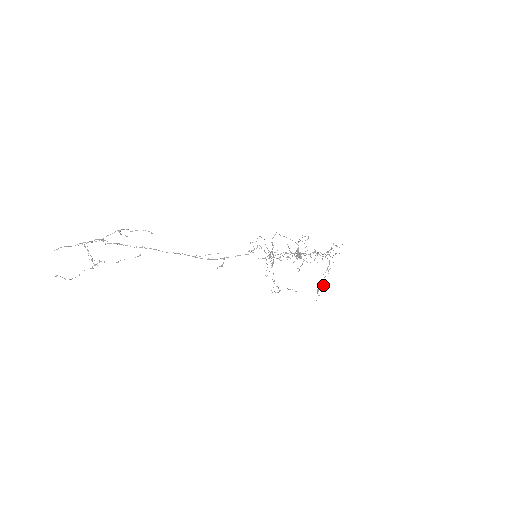
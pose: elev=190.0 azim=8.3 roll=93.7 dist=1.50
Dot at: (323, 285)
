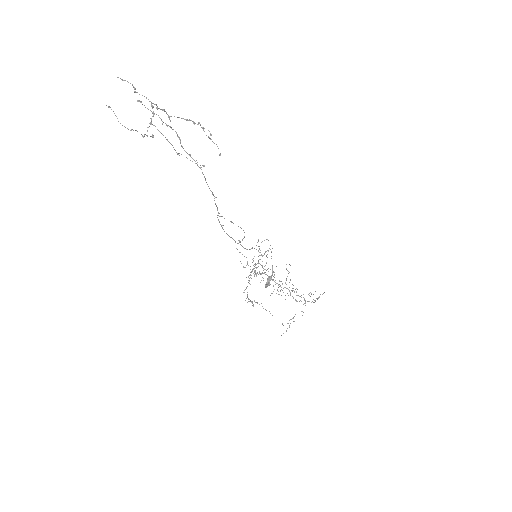
Dot at: occluded
